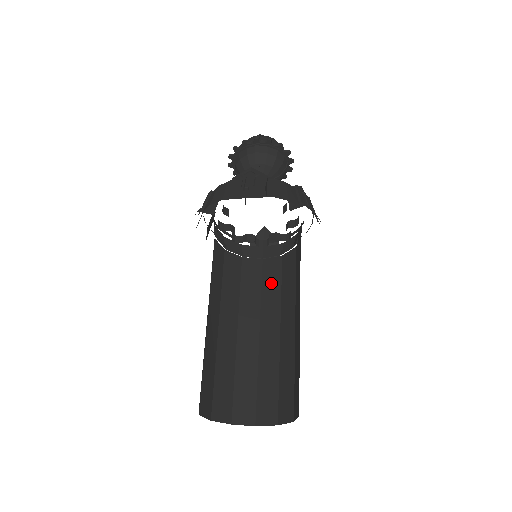
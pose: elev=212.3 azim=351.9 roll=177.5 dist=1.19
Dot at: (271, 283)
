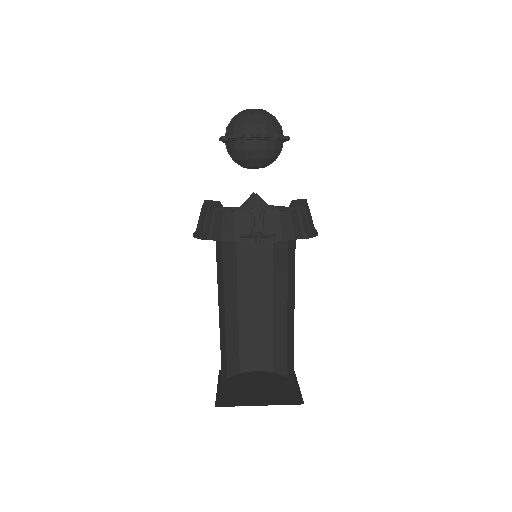
Dot at: (264, 257)
